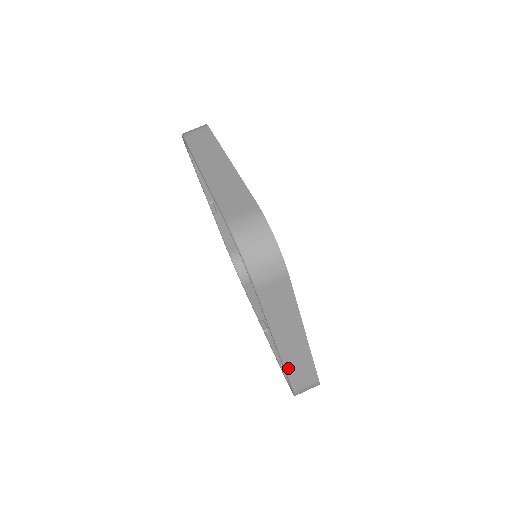
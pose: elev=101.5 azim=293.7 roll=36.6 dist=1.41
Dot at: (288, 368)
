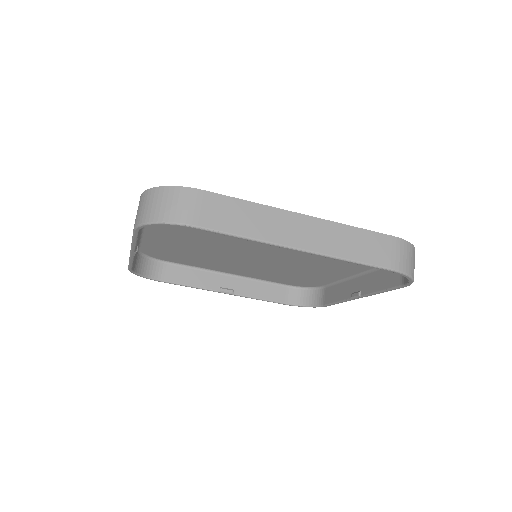
Dot at: occluded
